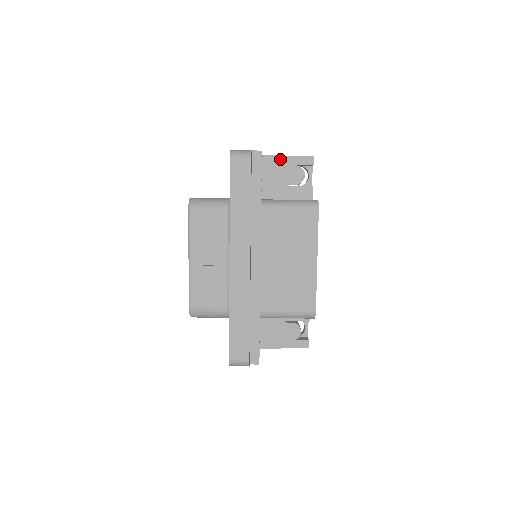
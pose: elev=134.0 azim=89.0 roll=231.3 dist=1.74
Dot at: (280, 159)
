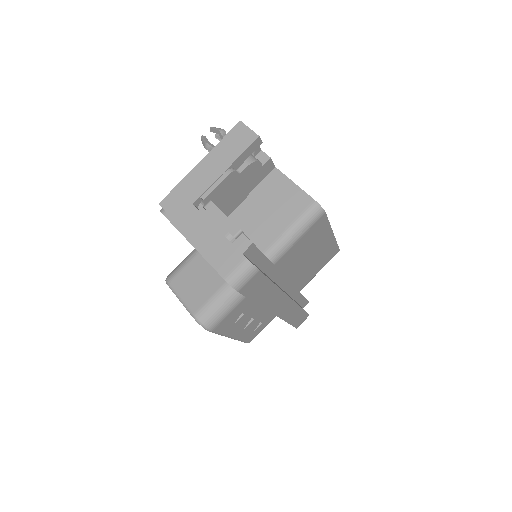
Dot at: (228, 179)
